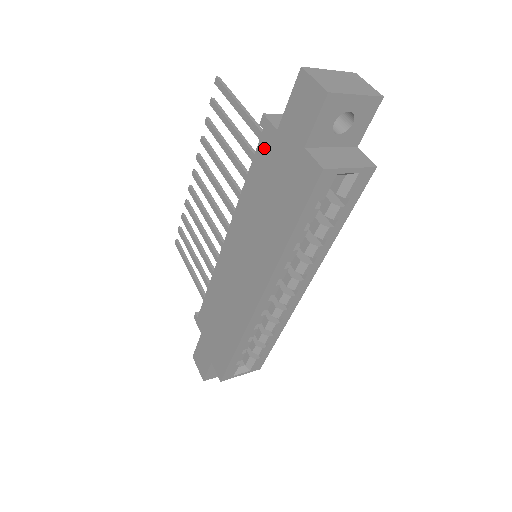
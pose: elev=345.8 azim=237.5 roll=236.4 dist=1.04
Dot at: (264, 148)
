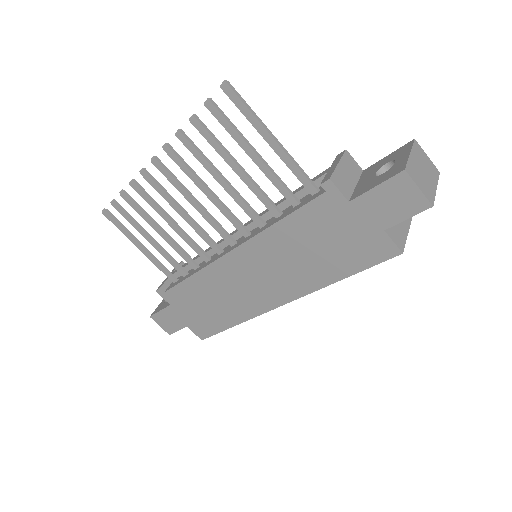
Dot at: (322, 207)
